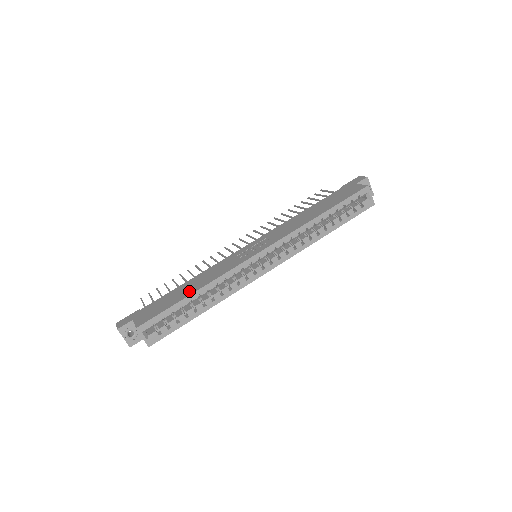
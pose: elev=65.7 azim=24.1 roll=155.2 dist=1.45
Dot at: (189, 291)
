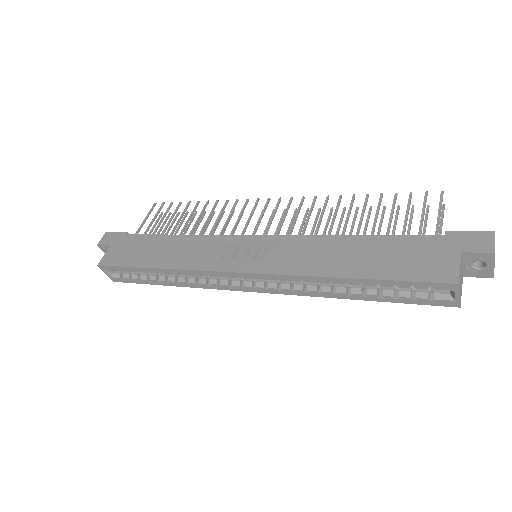
Dot at: (155, 259)
